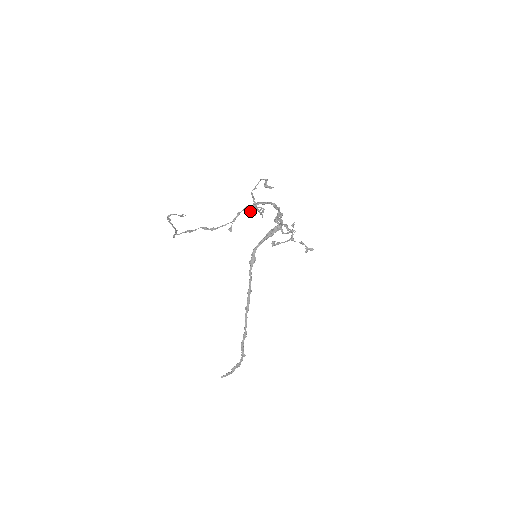
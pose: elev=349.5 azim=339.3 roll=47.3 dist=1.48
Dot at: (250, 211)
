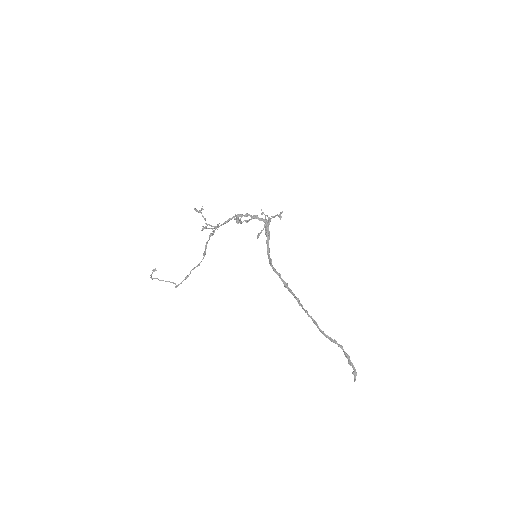
Dot at: (212, 234)
